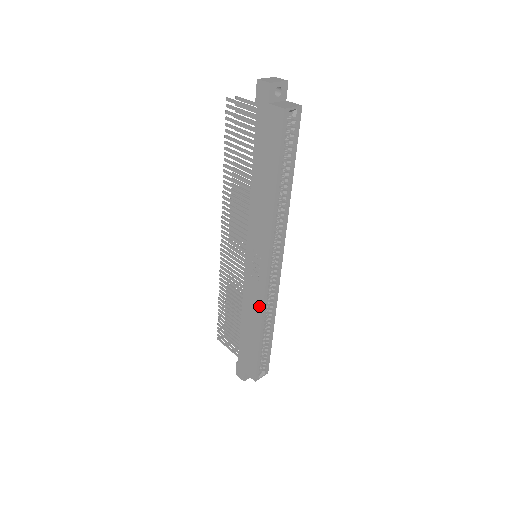
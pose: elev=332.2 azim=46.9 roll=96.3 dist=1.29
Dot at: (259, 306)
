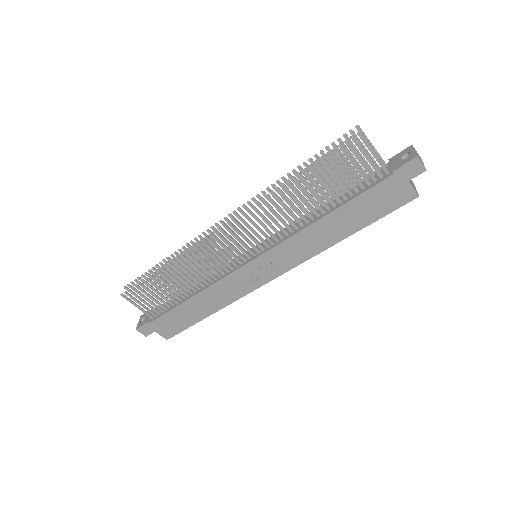
Dot at: (234, 297)
